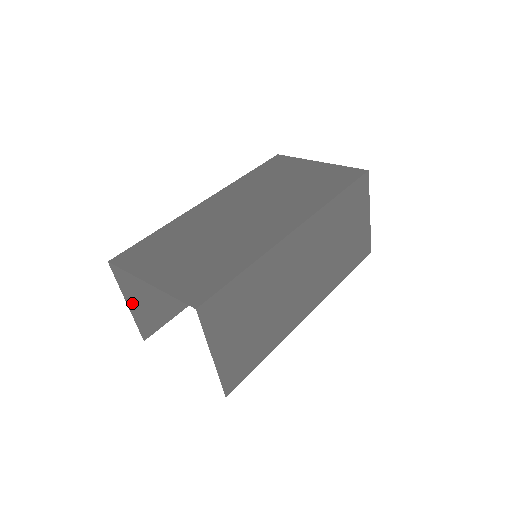
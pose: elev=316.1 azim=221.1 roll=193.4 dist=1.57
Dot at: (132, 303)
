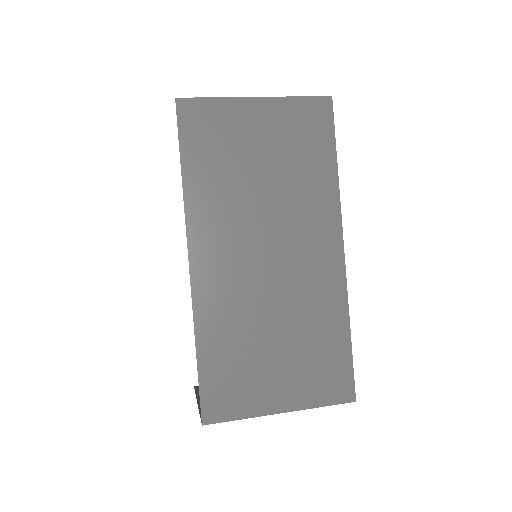
Dot at: occluded
